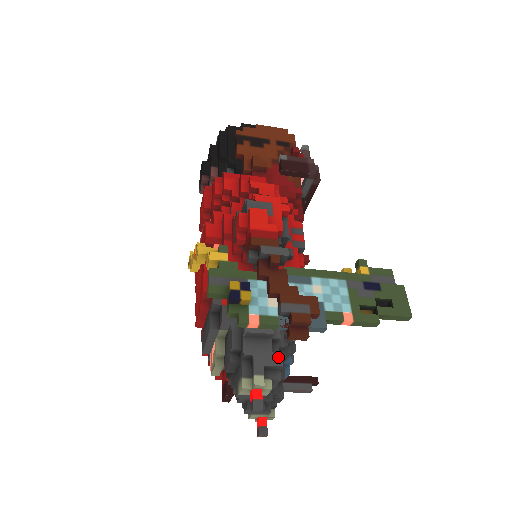
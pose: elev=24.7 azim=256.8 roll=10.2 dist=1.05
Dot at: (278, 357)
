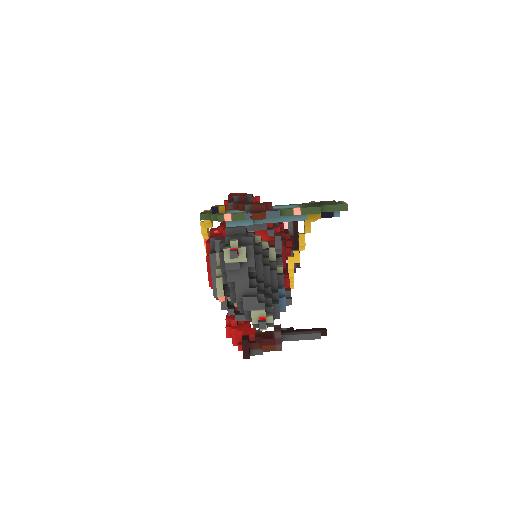
Dot at: (250, 236)
